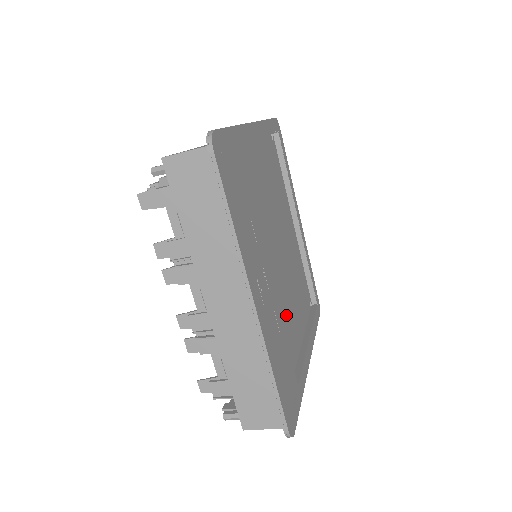
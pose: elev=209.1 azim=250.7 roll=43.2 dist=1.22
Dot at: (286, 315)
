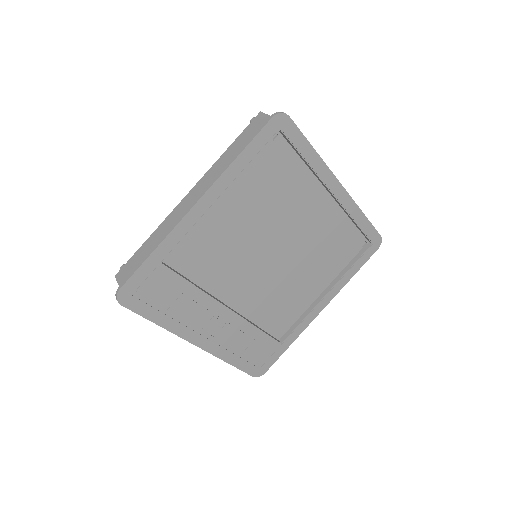
Dot at: (280, 299)
